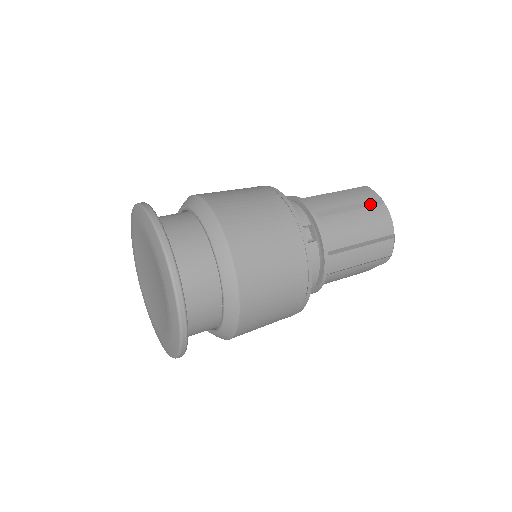
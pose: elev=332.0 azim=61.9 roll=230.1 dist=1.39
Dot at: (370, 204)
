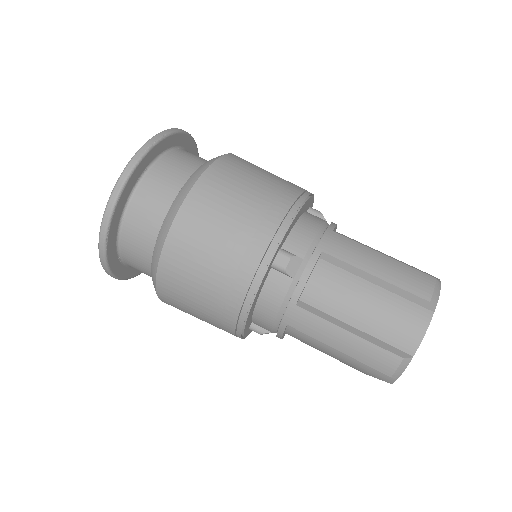
Dot at: (410, 298)
